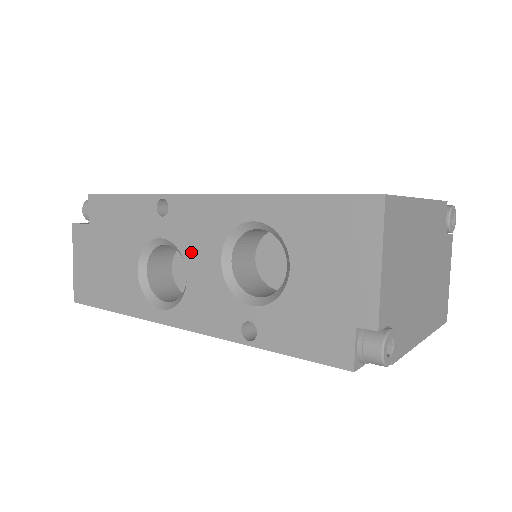
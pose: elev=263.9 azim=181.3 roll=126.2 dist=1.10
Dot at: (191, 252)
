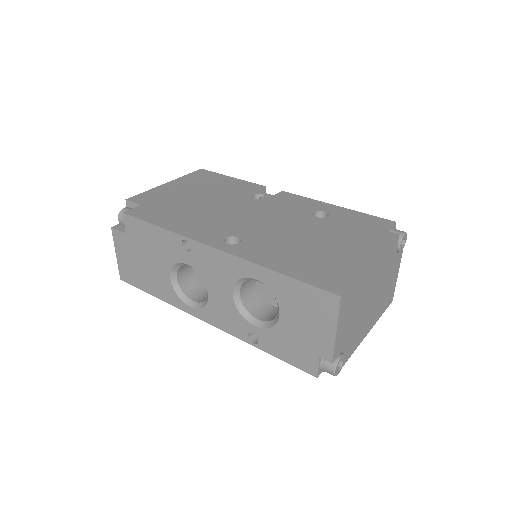
Dot at: (210, 281)
